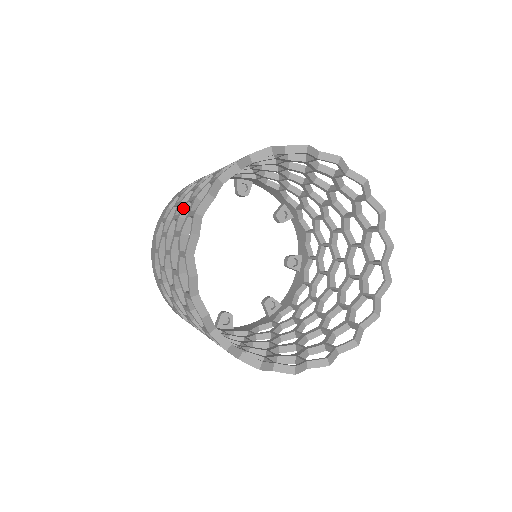
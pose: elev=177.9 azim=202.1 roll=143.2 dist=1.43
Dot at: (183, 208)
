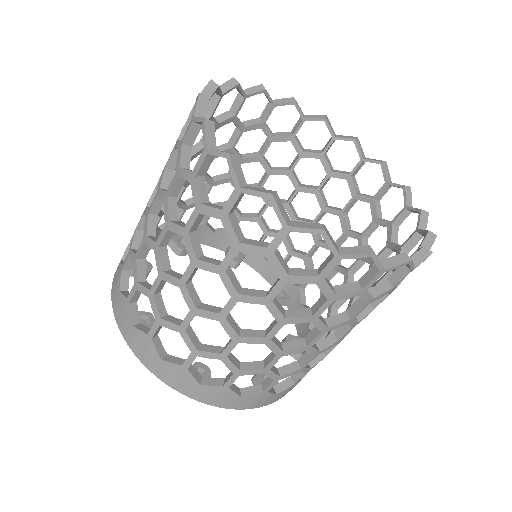
Dot at: (250, 153)
